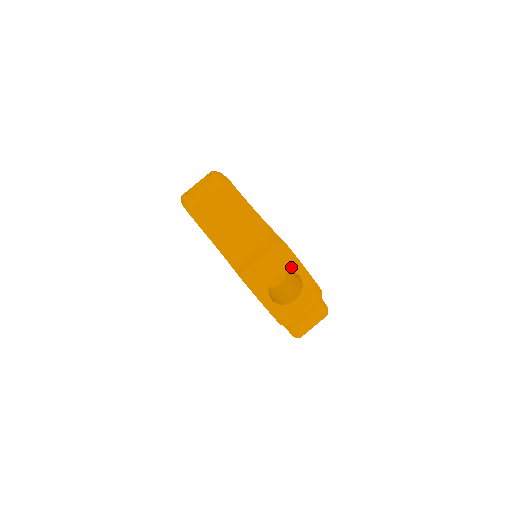
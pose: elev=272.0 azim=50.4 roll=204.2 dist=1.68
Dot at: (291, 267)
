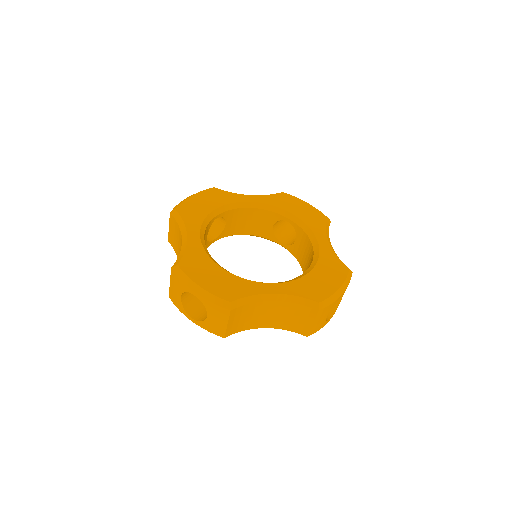
Dot at: (334, 304)
